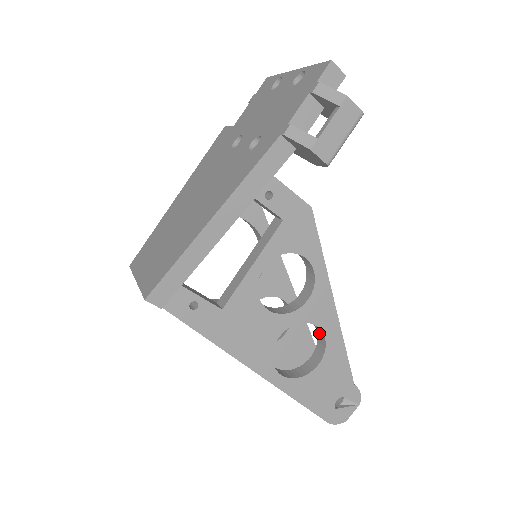
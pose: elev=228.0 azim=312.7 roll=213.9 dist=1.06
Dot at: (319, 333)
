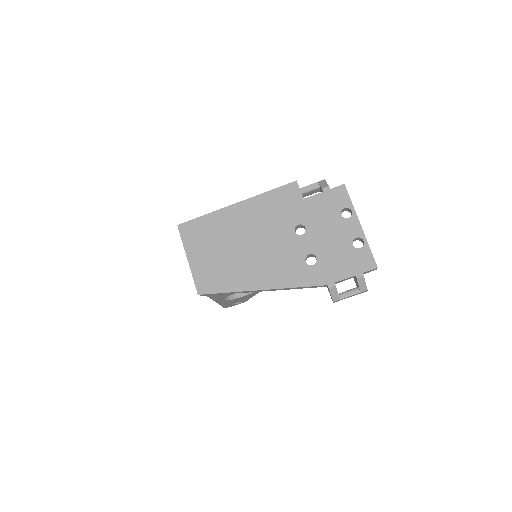
Dot at: occluded
